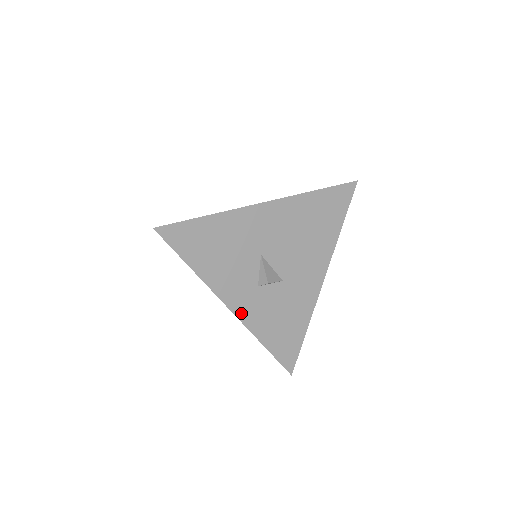
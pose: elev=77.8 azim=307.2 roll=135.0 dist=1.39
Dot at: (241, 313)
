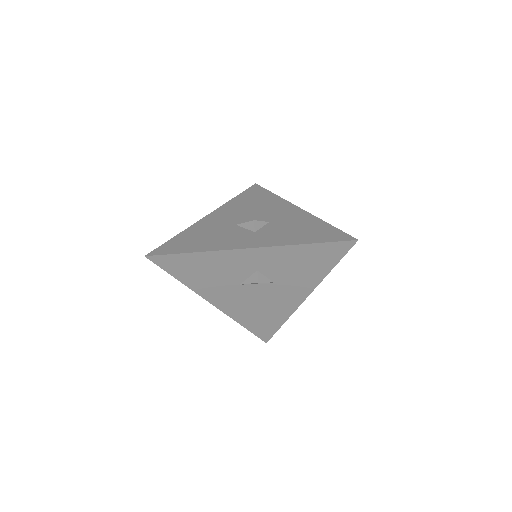
Dot at: (261, 245)
